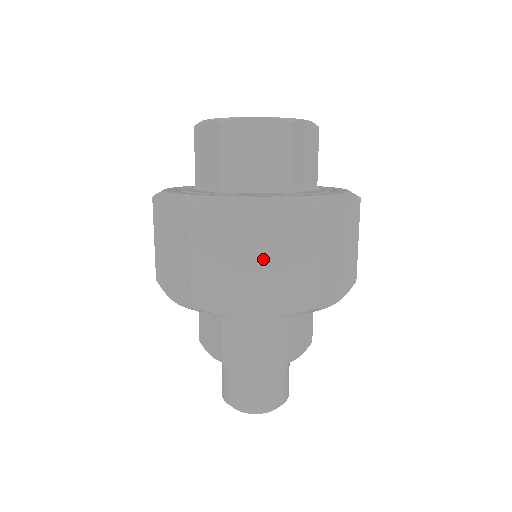
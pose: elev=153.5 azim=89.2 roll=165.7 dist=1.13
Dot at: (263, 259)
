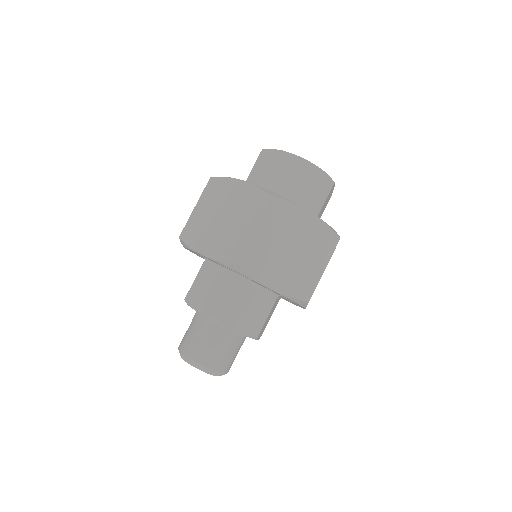
Dot at: (226, 219)
